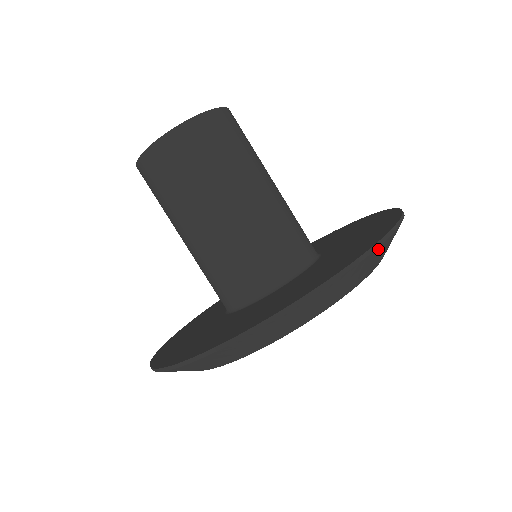
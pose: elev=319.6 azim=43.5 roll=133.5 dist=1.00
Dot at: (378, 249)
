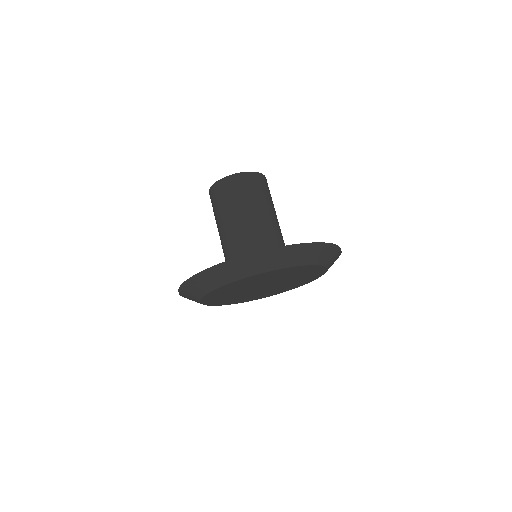
Dot at: (334, 248)
